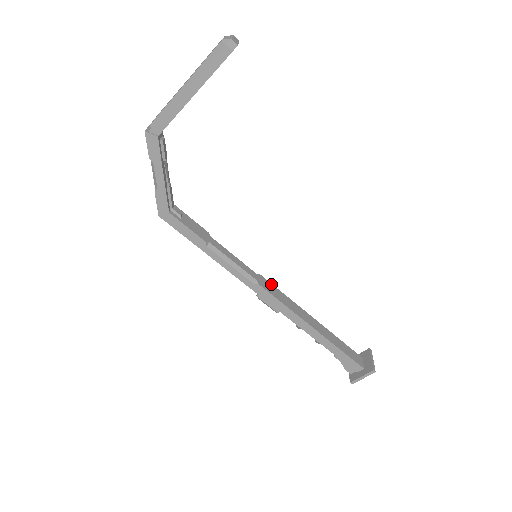
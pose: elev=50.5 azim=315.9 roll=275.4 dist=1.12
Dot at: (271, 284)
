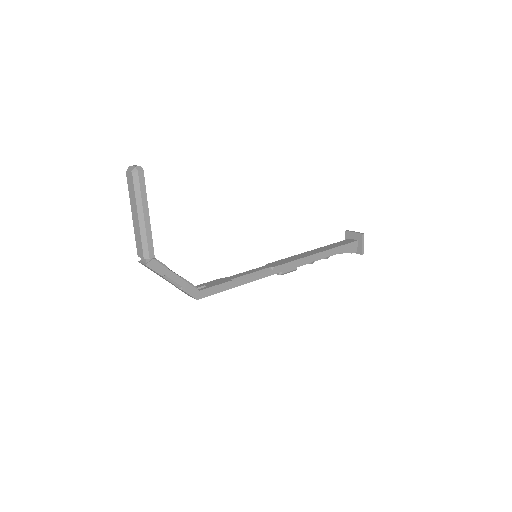
Dot at: (276, 262)
